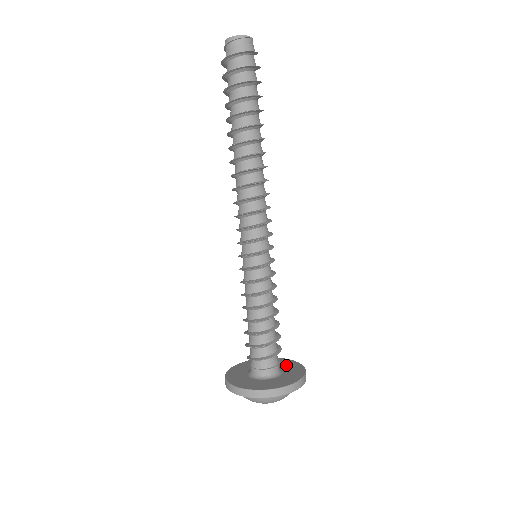
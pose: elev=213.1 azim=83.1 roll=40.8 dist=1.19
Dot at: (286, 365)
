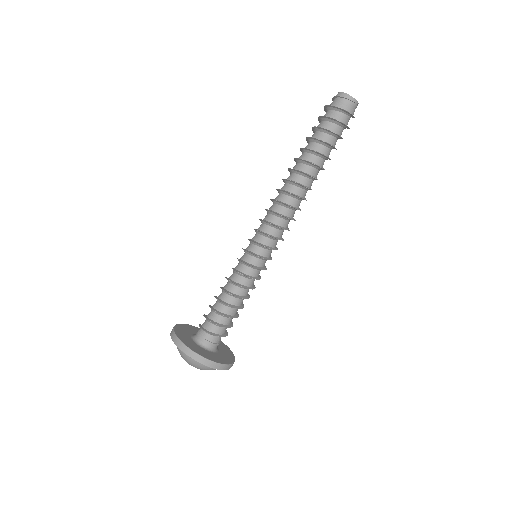
Dot at: occluded
